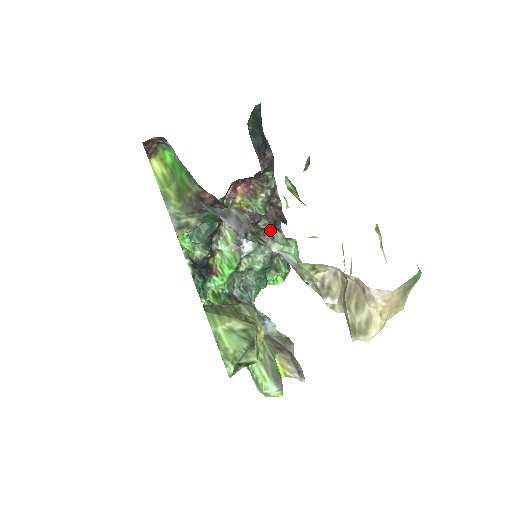
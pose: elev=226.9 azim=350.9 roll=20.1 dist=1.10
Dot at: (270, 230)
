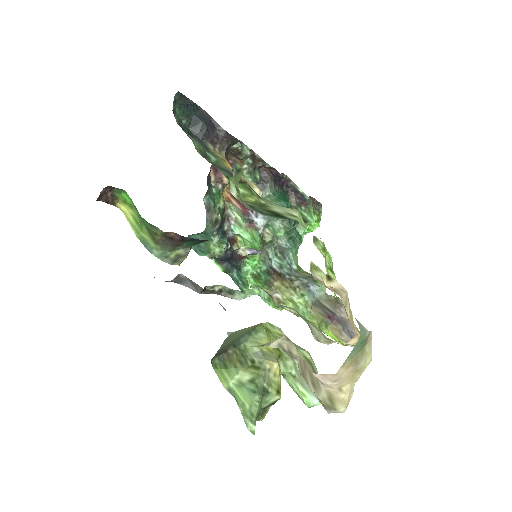
Dot at: (221, 287)
